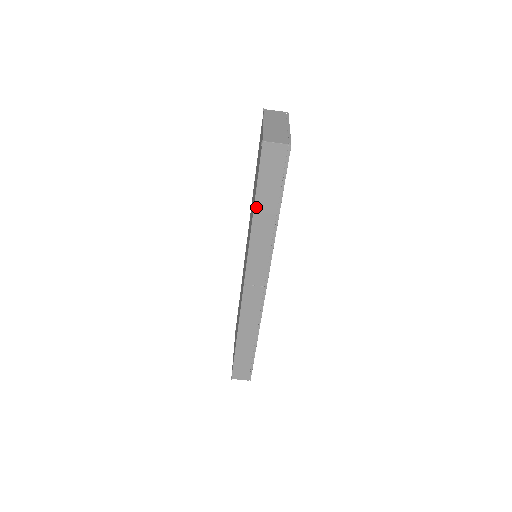
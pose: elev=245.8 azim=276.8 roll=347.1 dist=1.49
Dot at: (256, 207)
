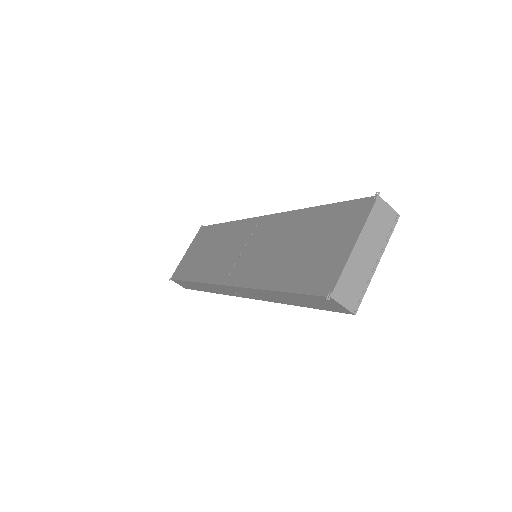
Dot at: (279, 292)
